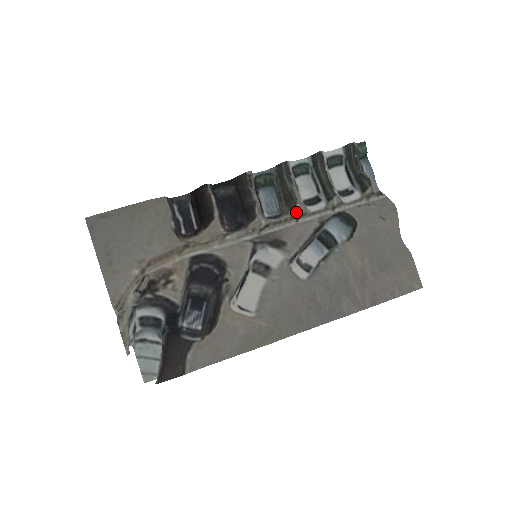
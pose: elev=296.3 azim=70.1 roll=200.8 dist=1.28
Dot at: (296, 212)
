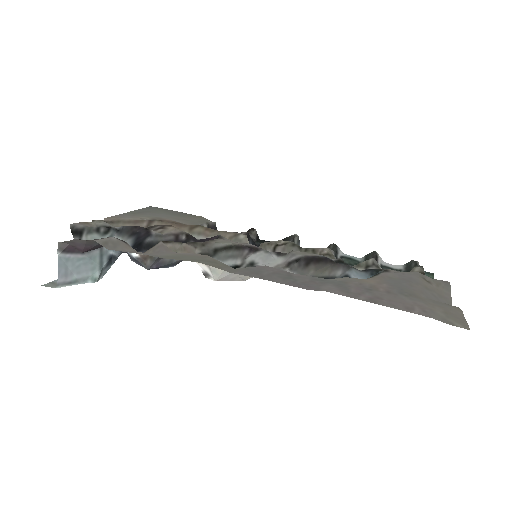
Dot at: (321, 248)
